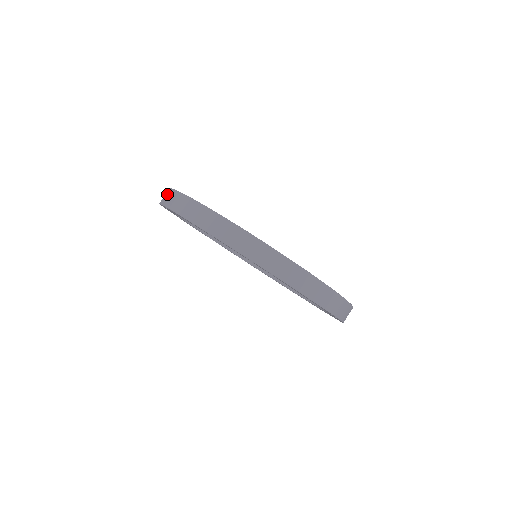
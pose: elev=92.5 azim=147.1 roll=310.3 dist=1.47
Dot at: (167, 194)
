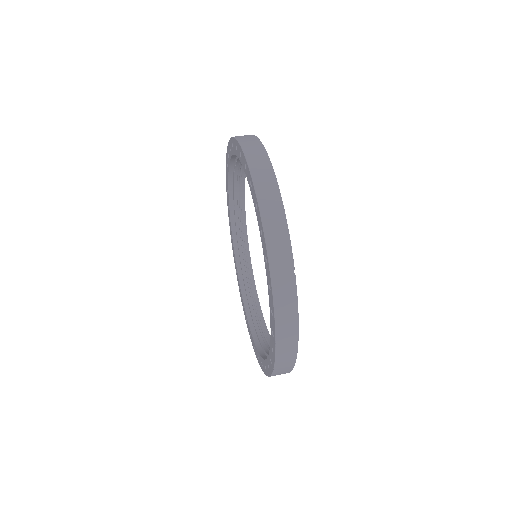
Dot at: occluded
